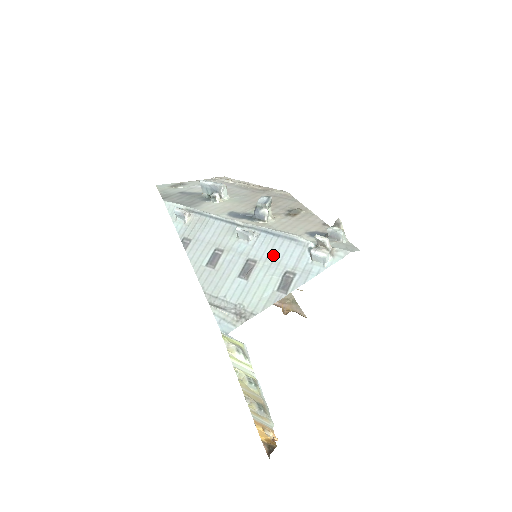
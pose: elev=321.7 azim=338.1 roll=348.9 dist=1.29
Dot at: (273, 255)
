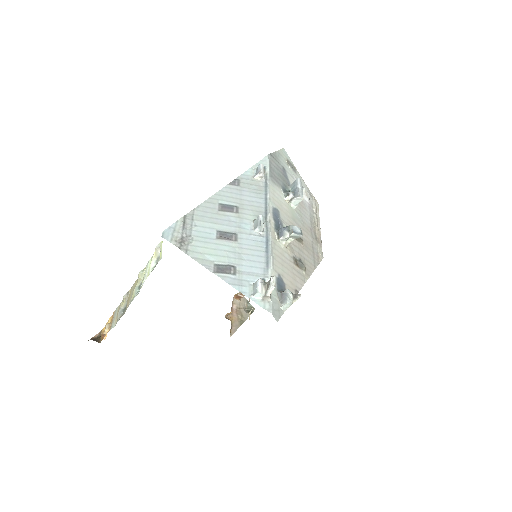
Dot at: (247, 252)
